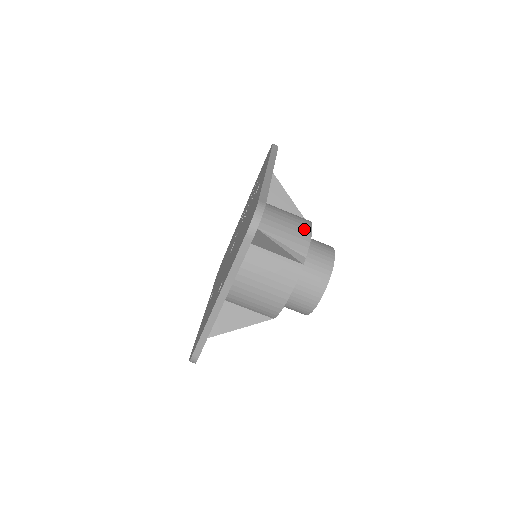
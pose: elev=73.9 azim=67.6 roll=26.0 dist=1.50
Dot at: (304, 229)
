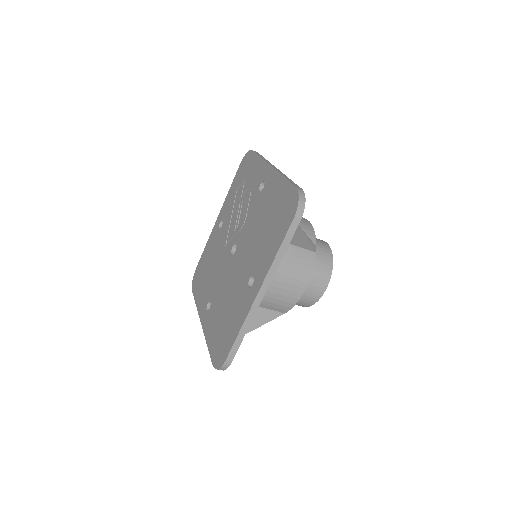
Dot at: (305, 222)
